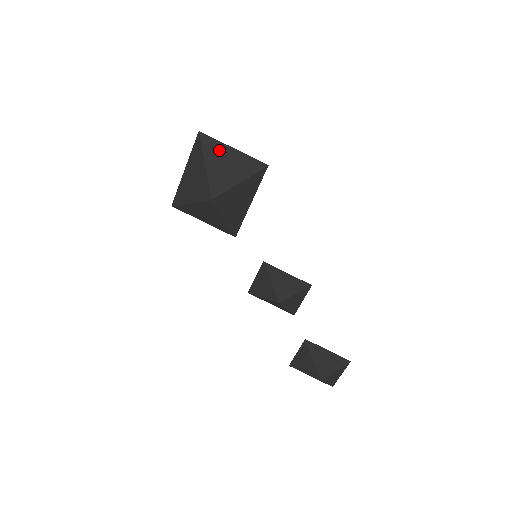
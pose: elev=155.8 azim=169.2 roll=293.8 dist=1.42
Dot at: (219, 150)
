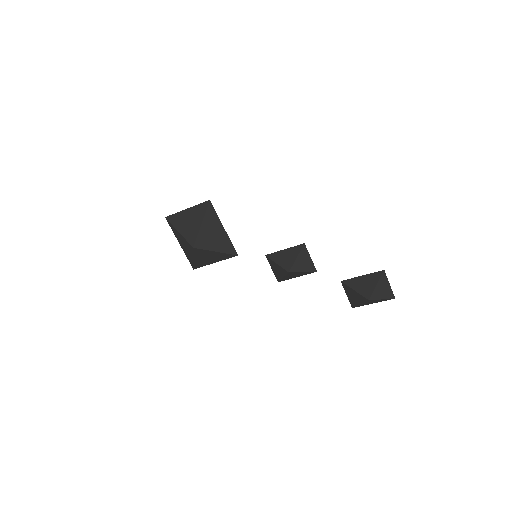
Dot at: (180, 217)
